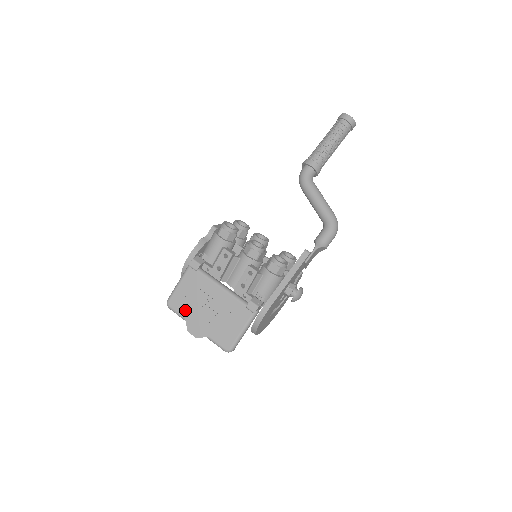
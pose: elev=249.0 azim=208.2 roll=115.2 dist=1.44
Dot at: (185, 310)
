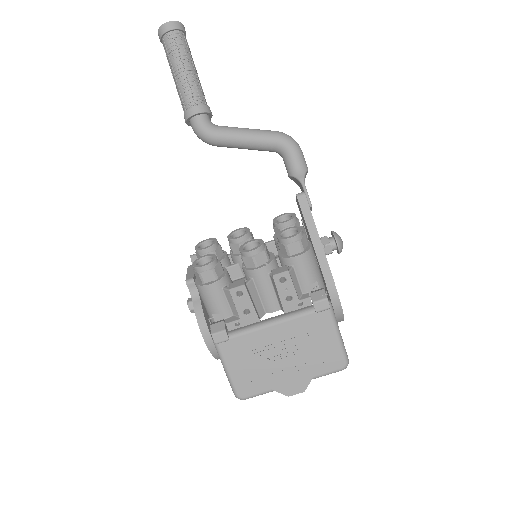
Dot at: (263, 383)
